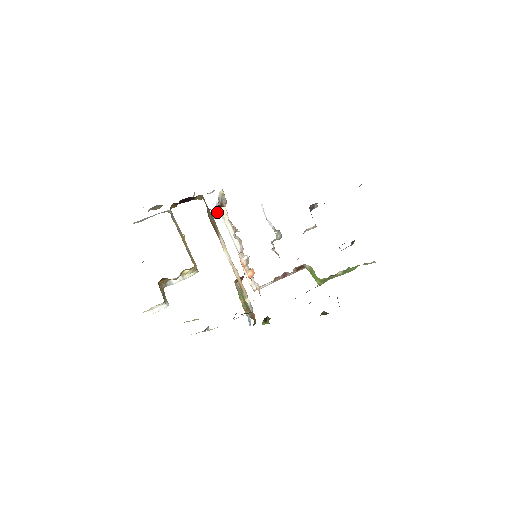
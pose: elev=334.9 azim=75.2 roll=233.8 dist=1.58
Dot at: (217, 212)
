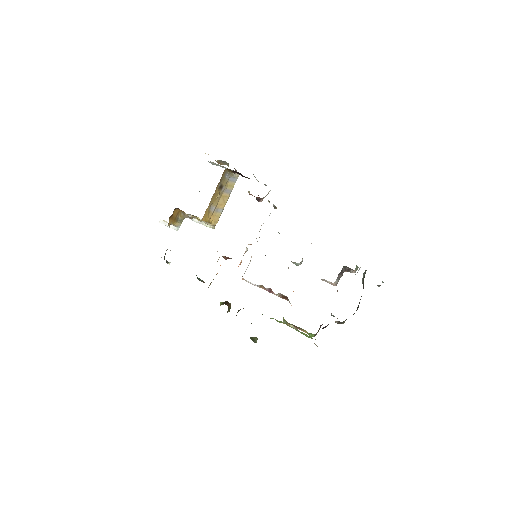
Dot at: occluded
